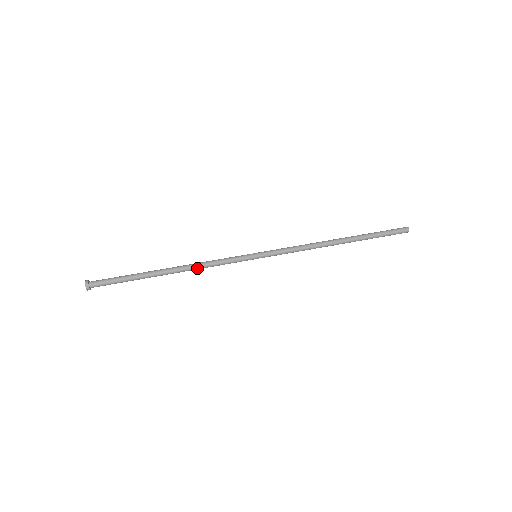
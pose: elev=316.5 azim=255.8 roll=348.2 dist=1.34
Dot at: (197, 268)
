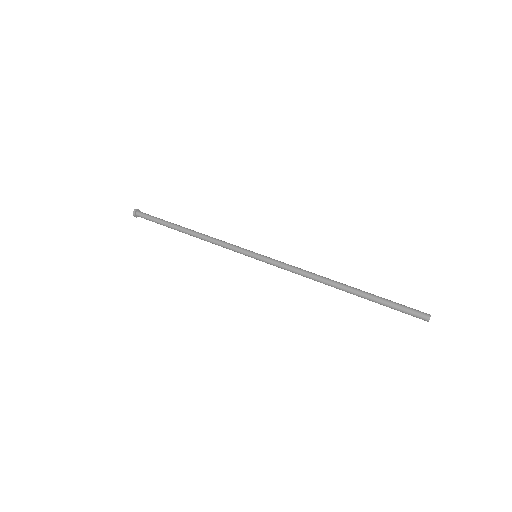
Dot at: (206, 240)
